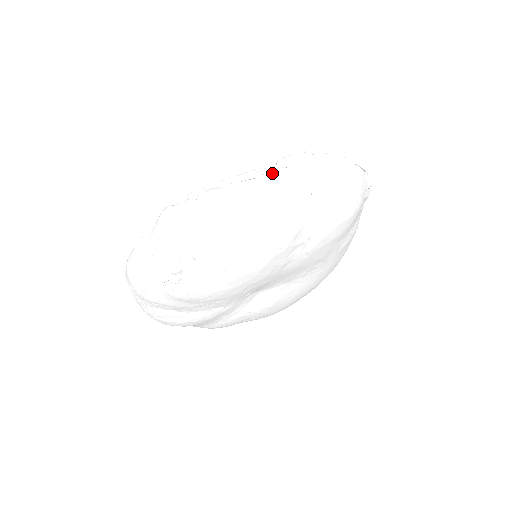
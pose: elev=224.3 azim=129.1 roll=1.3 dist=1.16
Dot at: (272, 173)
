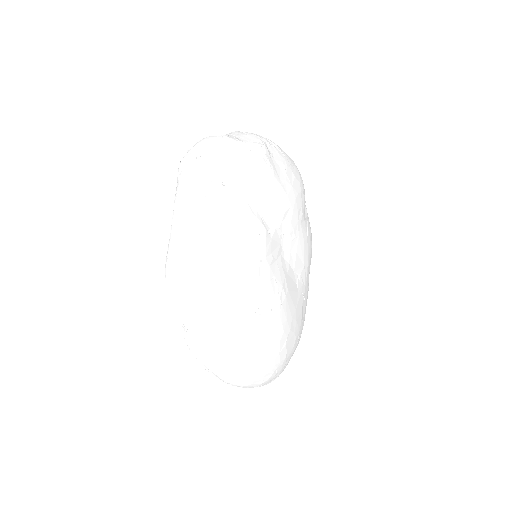
Dot at: occluded
